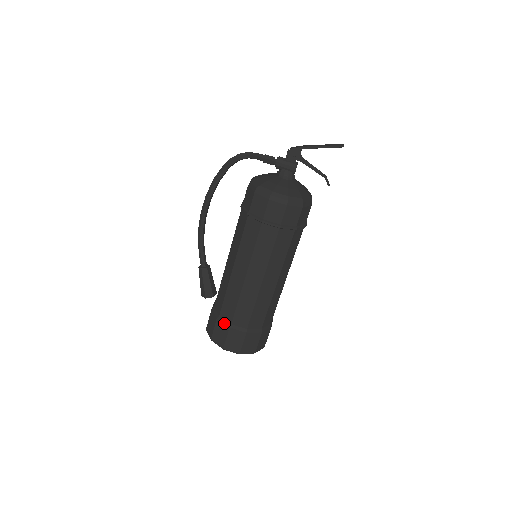
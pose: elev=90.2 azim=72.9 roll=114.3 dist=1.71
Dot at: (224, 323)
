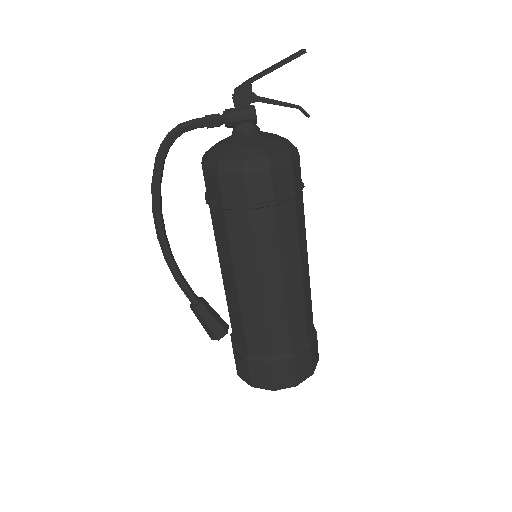
Dot at: (259, 360)
